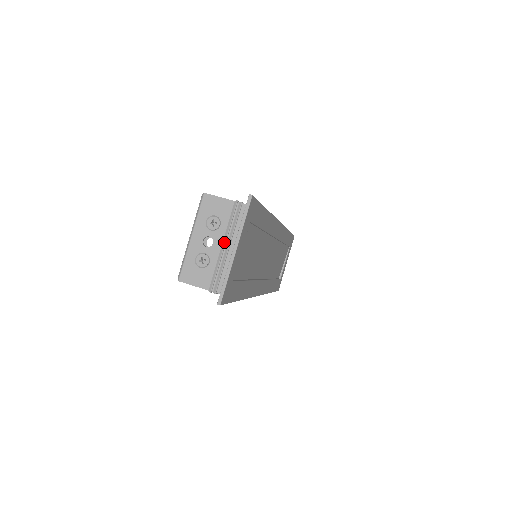
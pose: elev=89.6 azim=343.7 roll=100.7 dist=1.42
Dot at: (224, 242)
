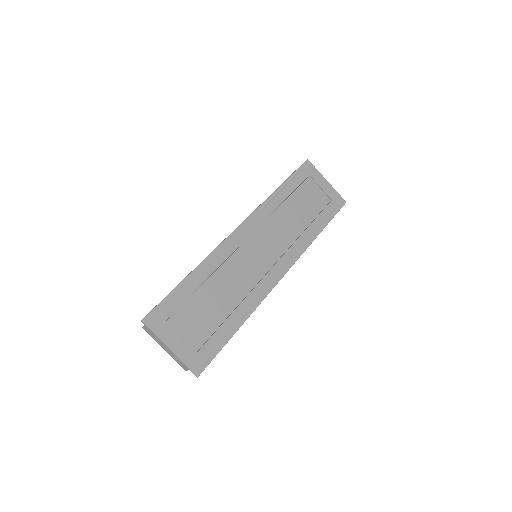
Dot at: occluded
